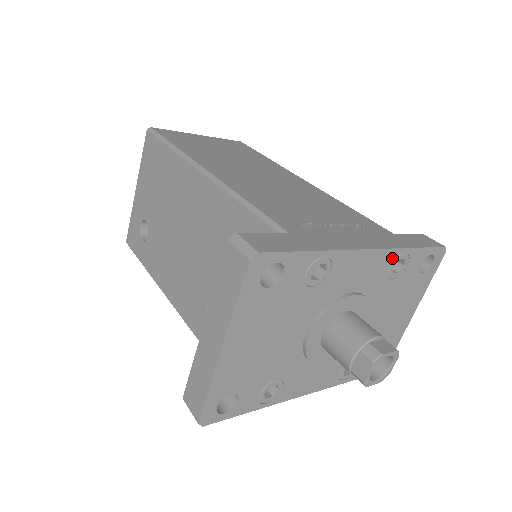
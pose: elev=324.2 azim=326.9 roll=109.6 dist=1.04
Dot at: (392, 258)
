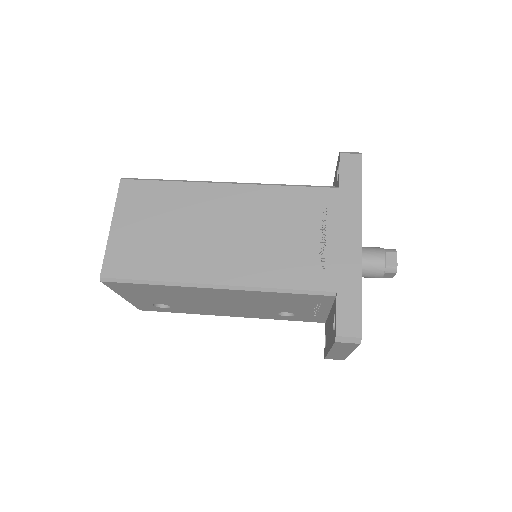
Dot at: occluded
